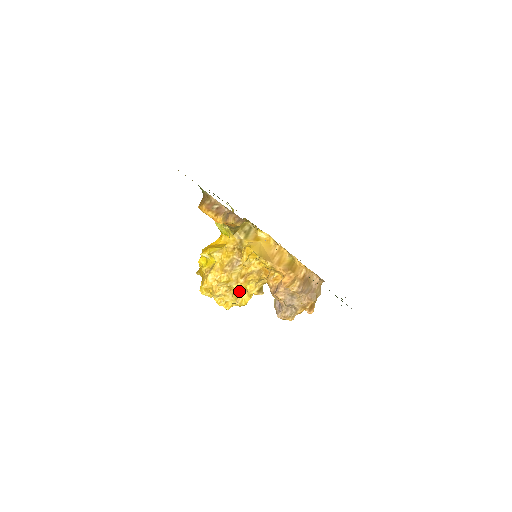
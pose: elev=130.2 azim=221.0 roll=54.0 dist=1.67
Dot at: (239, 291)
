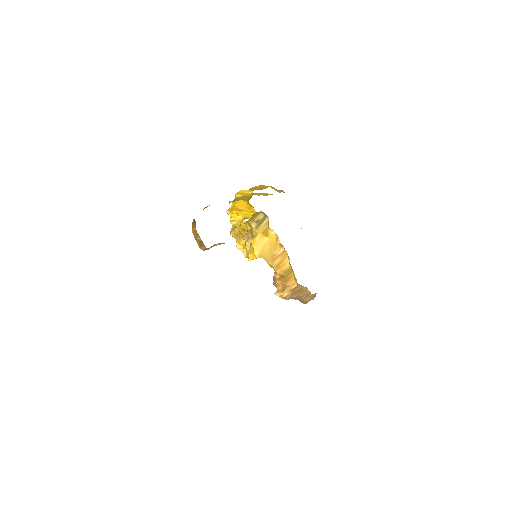
Dot at: occluded
